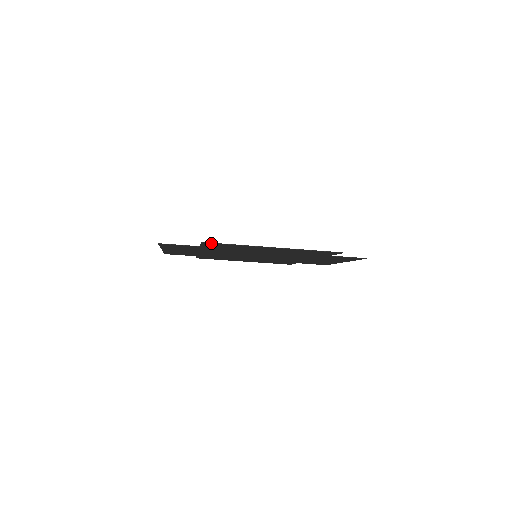
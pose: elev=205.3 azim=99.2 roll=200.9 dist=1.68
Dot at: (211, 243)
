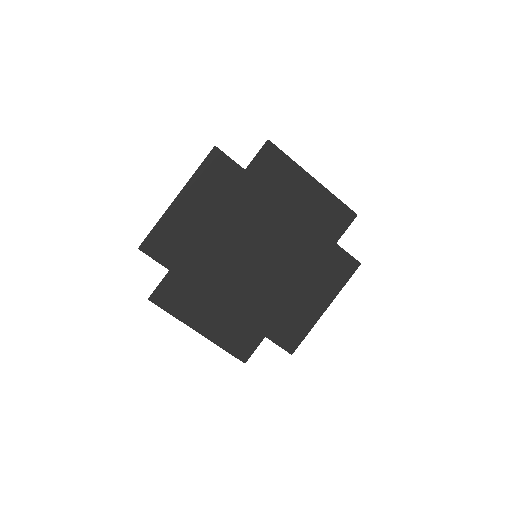
Dot at: (273, 146)
